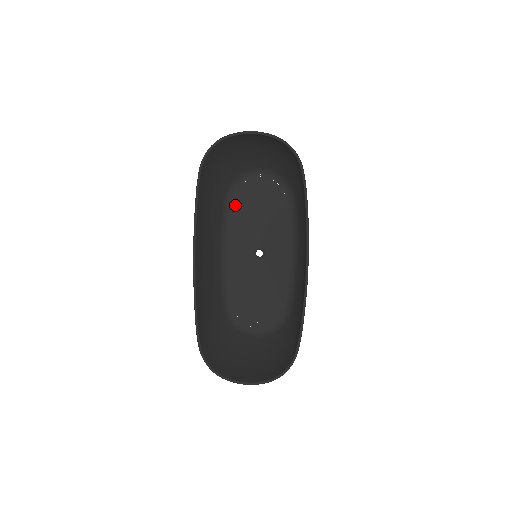
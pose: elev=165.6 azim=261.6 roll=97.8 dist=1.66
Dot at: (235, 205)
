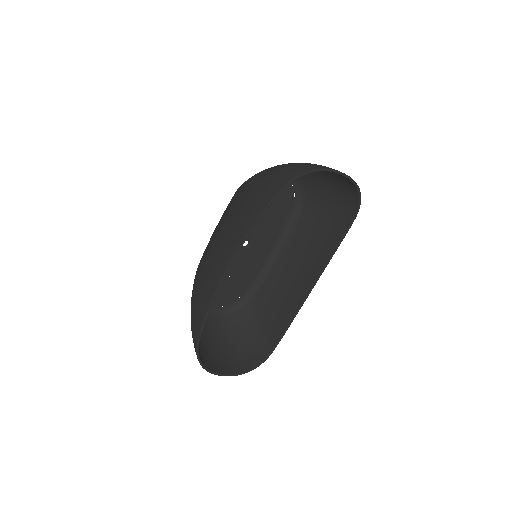
Dot at: occluded
